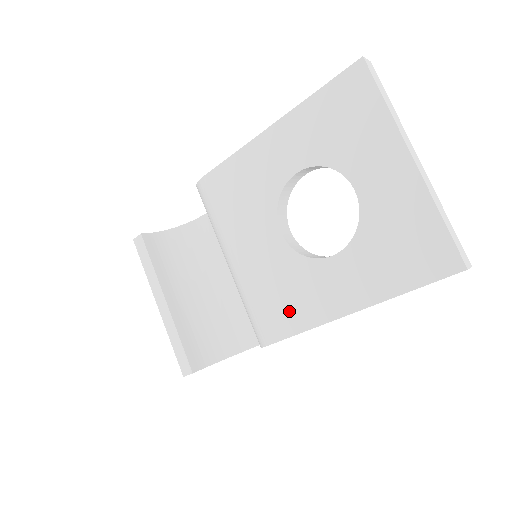
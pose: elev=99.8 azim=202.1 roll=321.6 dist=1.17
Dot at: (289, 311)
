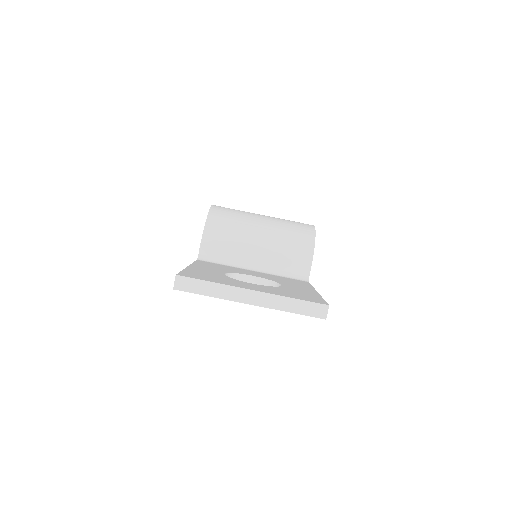
Dot at: occluded
